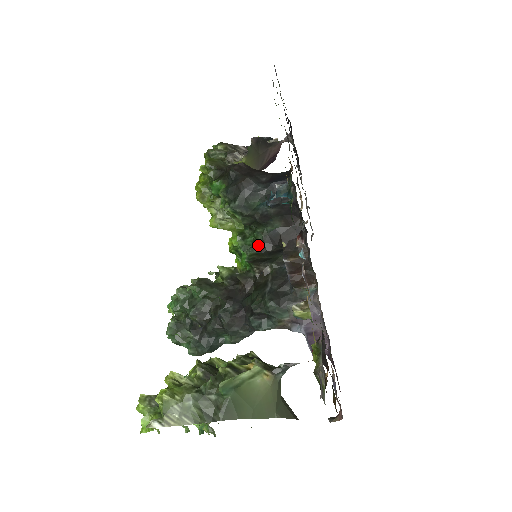
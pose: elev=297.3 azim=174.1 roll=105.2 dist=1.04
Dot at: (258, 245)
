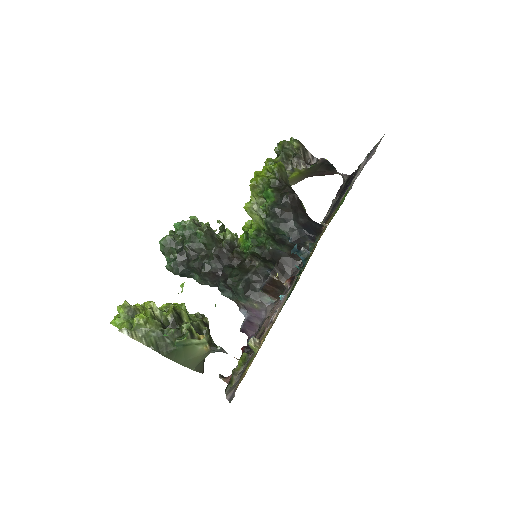
Dot at: (263, 249)
